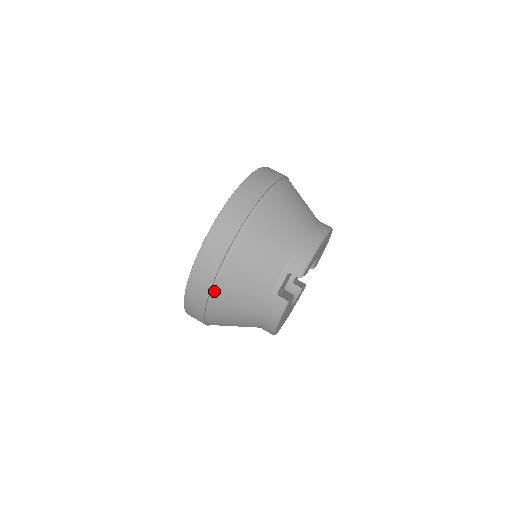
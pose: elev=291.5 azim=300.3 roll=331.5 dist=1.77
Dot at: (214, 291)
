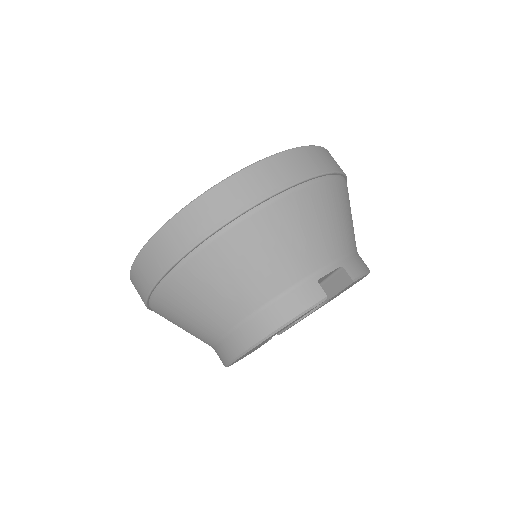
Dot at: (256, 212)
